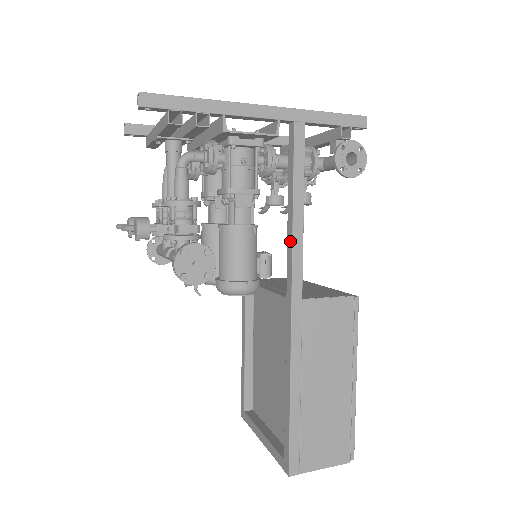
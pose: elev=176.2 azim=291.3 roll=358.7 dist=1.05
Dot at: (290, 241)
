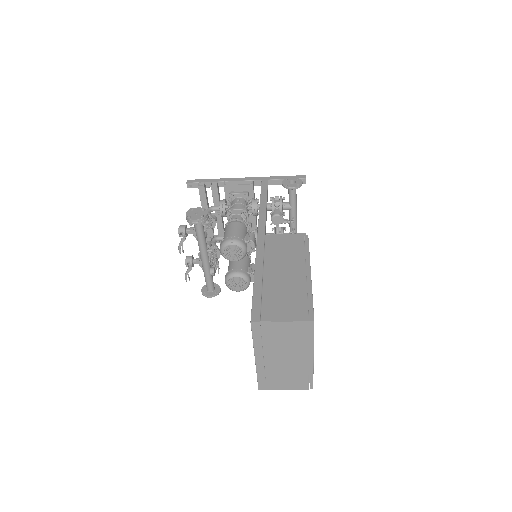
Dot at: (259, 216)
